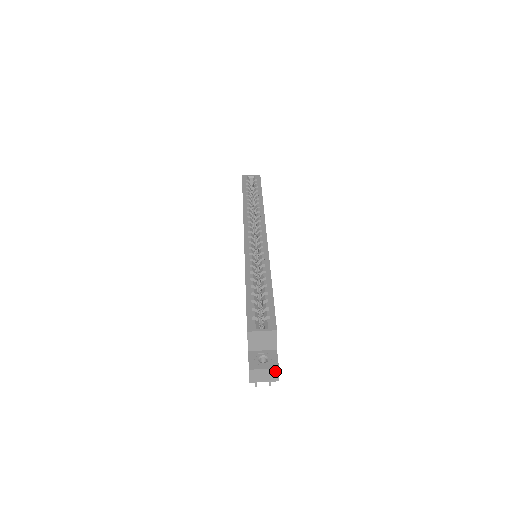
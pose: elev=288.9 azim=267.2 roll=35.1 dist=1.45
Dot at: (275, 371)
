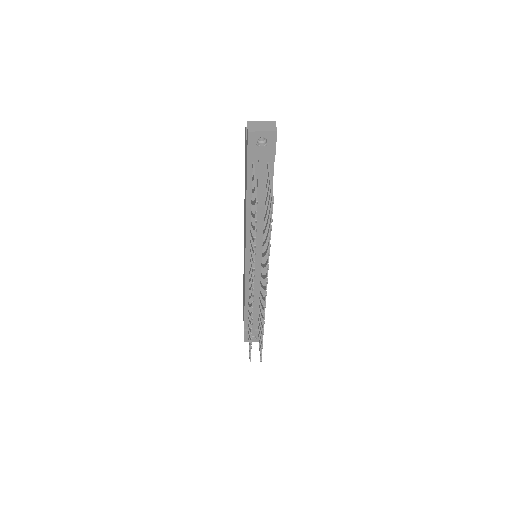
Dot at: (272, 123)
